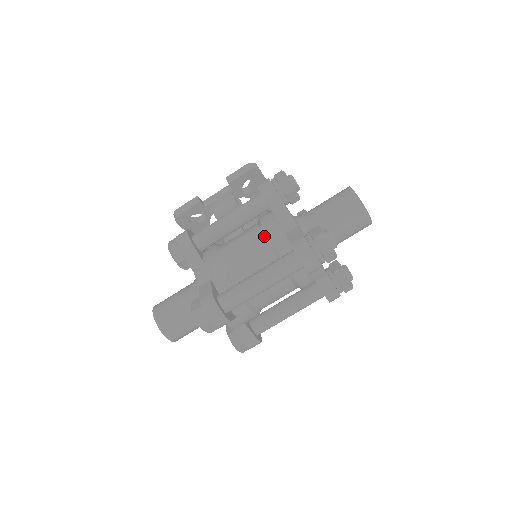
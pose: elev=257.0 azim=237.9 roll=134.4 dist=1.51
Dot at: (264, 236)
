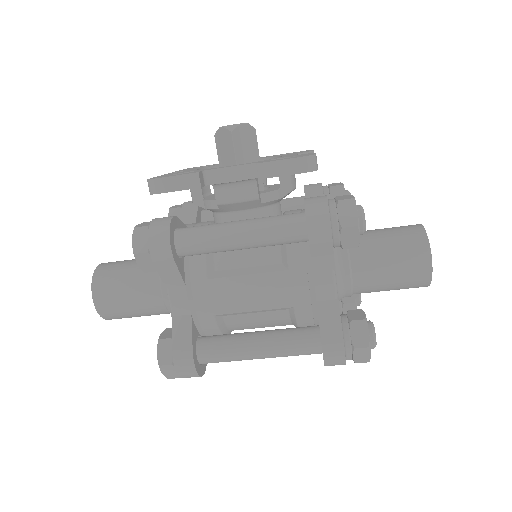
Dot at: (286, 292)
